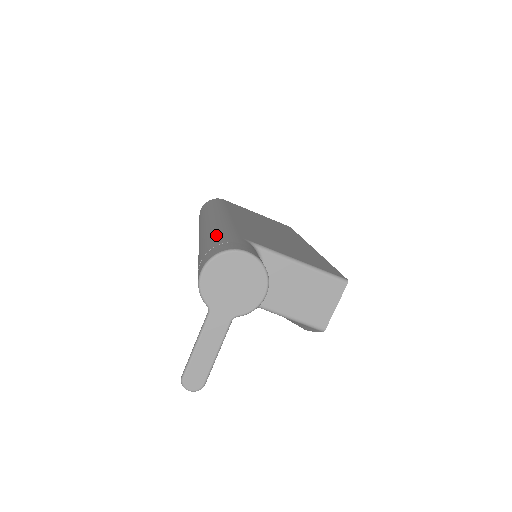
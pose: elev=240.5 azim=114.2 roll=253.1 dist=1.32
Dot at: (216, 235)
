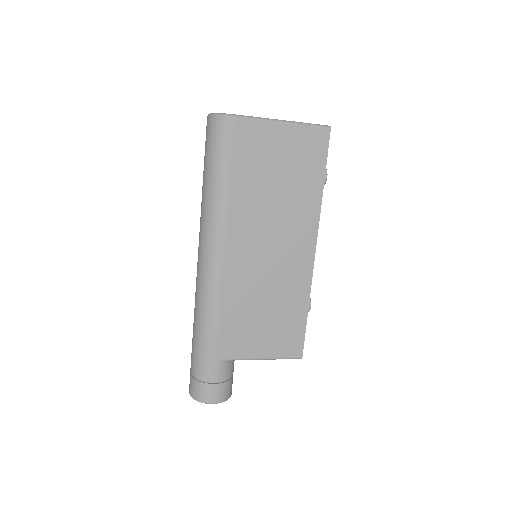
Dot at: (200, 350)
